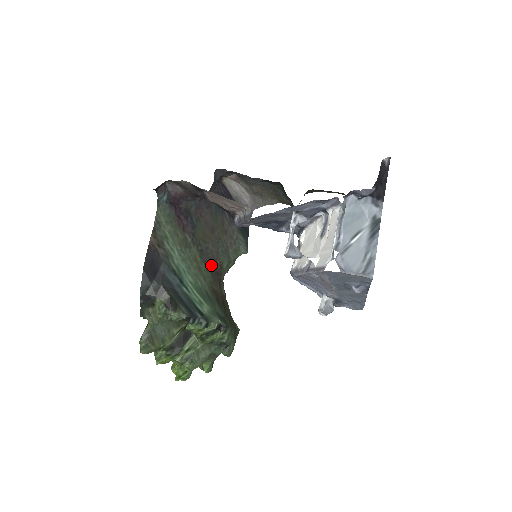
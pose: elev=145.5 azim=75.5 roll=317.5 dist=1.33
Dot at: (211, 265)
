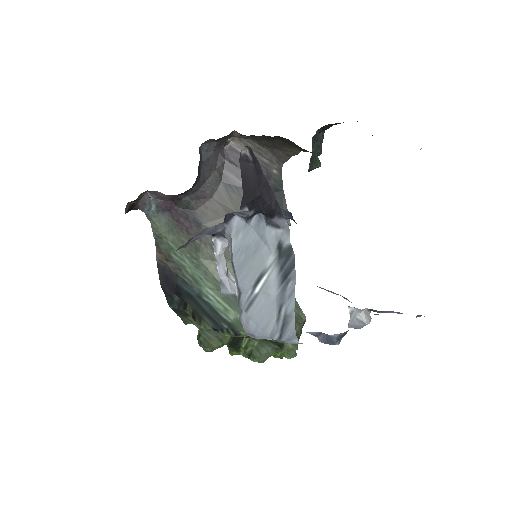
Dot at: occluded
